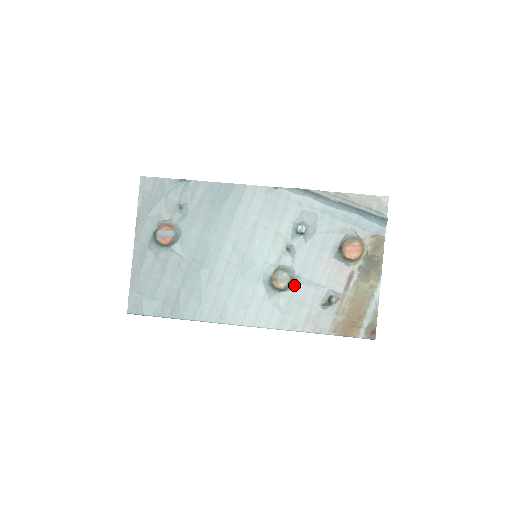
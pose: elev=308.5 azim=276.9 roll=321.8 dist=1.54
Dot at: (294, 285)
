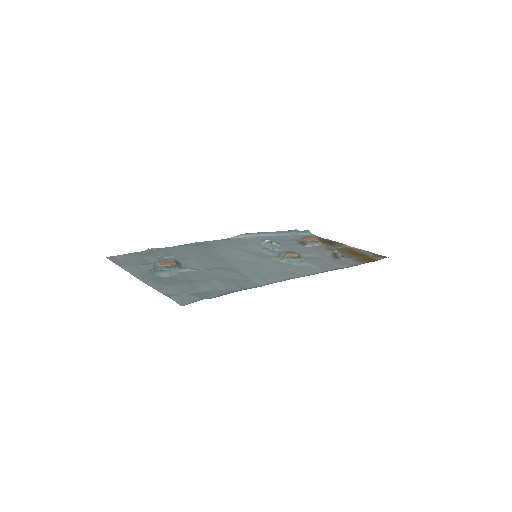
Dot at: occluded
